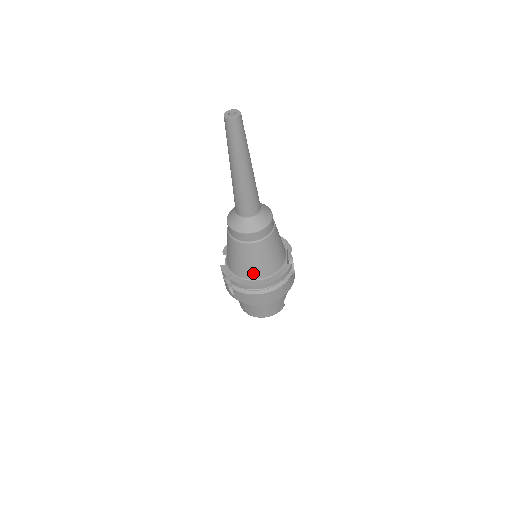
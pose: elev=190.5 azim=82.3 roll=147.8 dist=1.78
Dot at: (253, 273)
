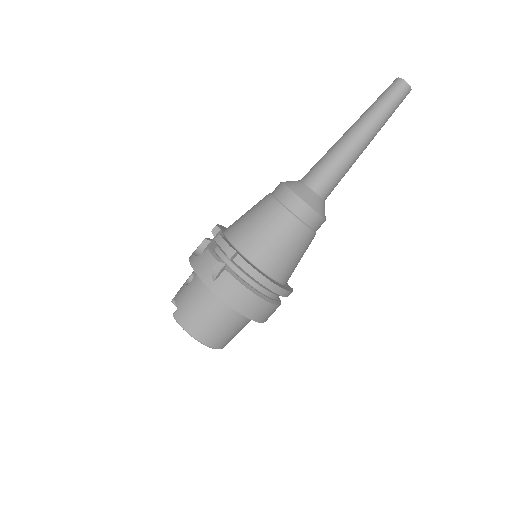
Dot at: (272, 264)
